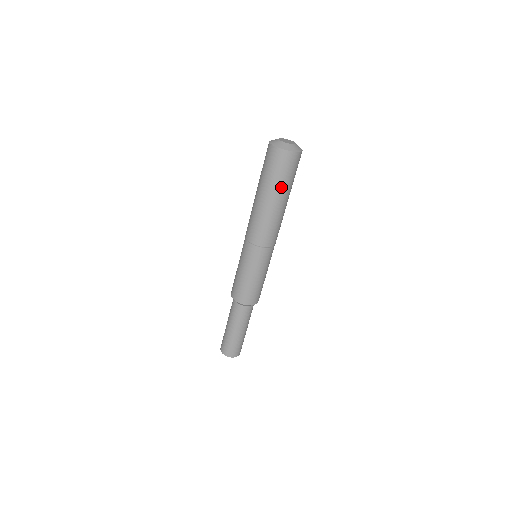
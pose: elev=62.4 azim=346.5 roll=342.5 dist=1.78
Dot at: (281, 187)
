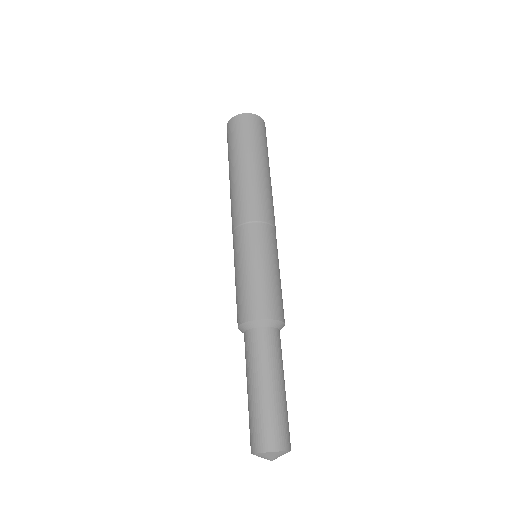
Dot at: (242, 149)
